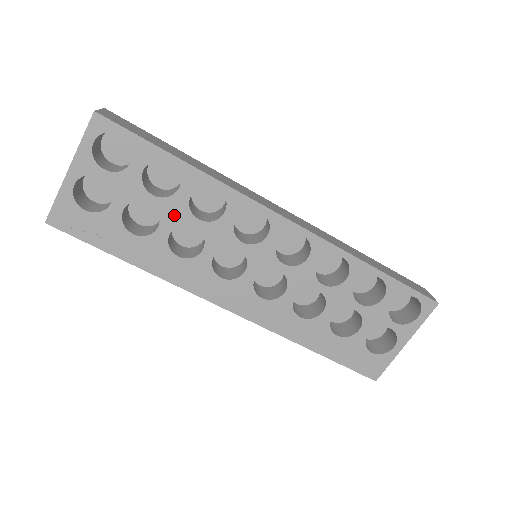
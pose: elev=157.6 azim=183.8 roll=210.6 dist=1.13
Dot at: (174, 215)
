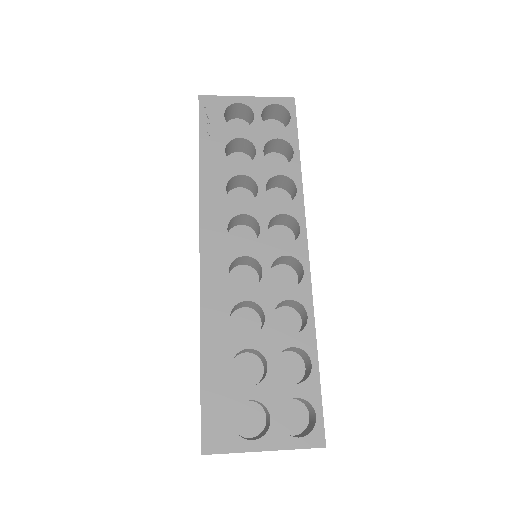
Dot at: (258, 171)
